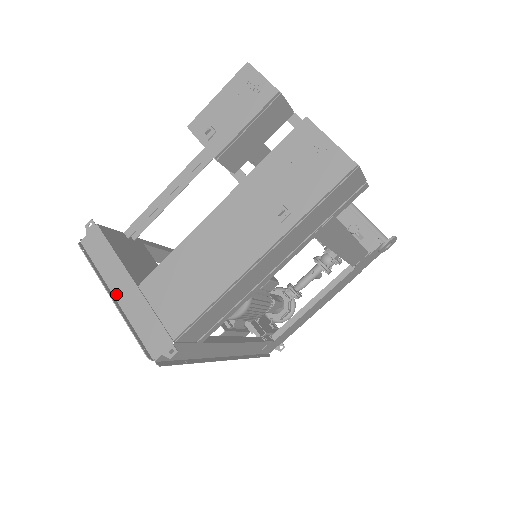
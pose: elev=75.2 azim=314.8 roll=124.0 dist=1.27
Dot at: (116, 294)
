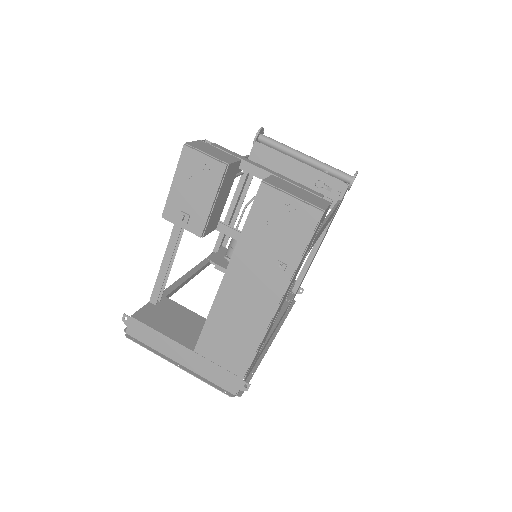
Dot at: (179, 361)
